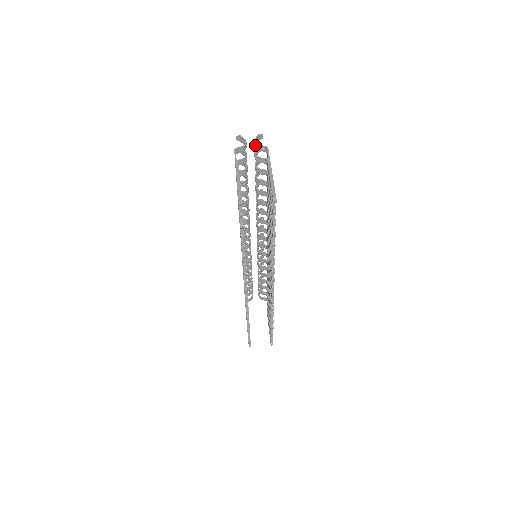
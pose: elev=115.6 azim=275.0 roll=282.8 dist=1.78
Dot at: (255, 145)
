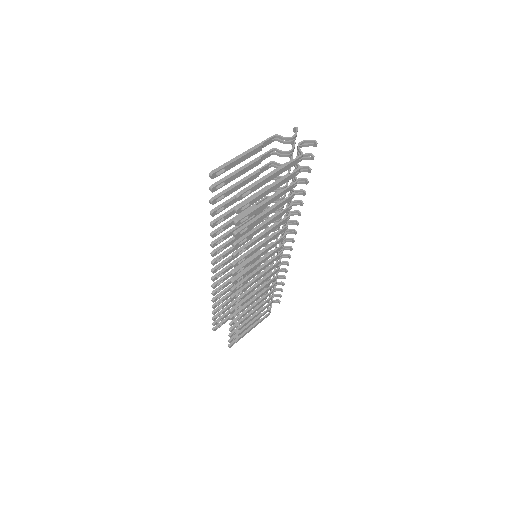
Dot at: (298, 145)
